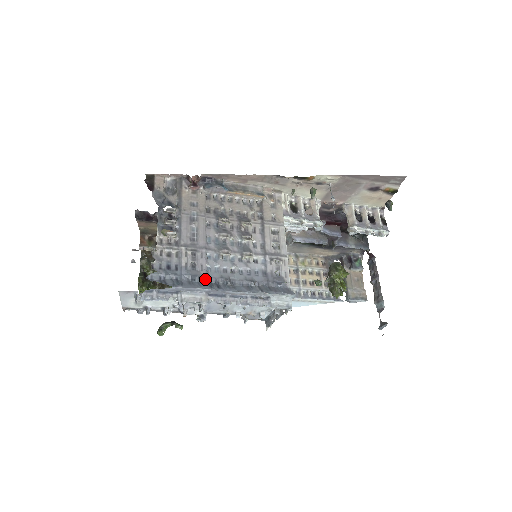
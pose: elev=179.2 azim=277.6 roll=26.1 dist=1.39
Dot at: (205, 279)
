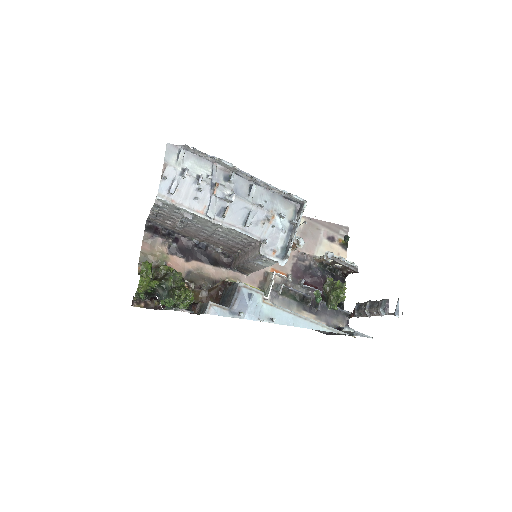
Dot at: occluded
